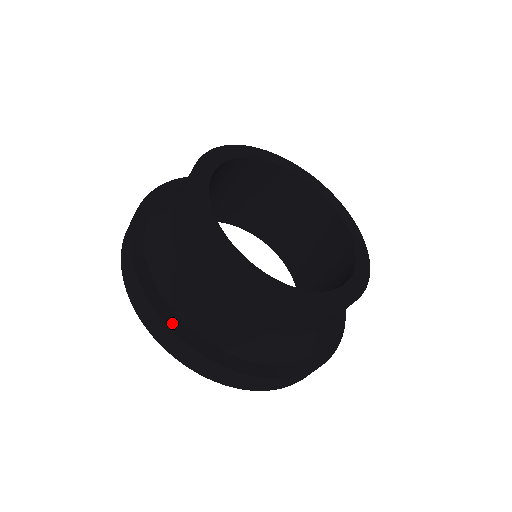
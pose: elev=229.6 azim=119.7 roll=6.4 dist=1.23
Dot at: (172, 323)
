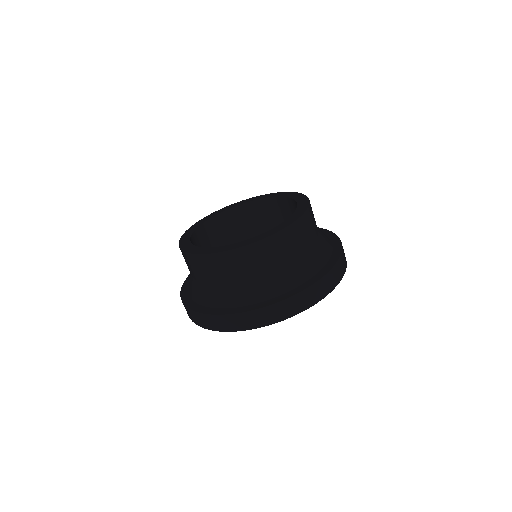
Dot at: (218, 313)
